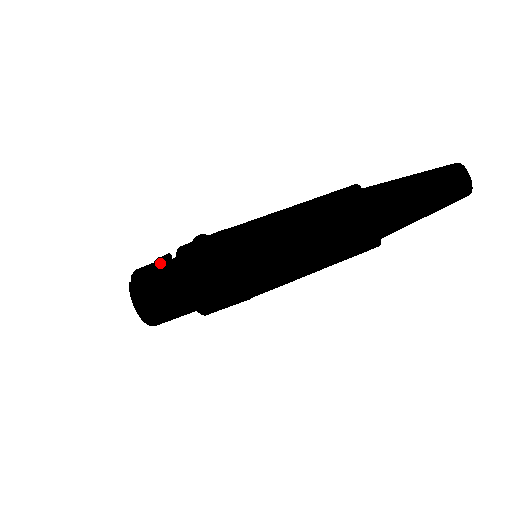
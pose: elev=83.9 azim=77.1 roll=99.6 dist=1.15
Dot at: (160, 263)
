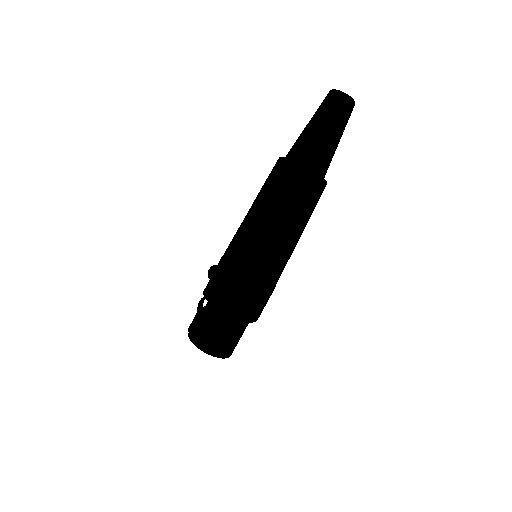
Dot at: (198, 305)
